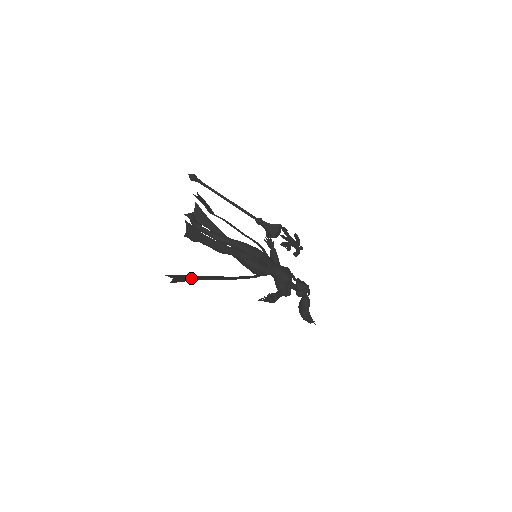
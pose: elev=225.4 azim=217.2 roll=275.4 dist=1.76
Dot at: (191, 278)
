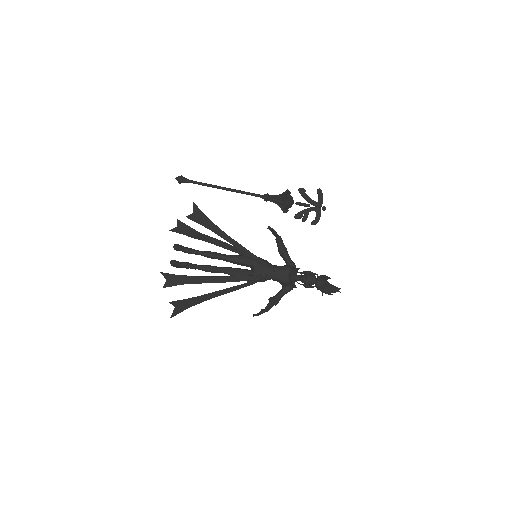
Dot at: (190, 304)
